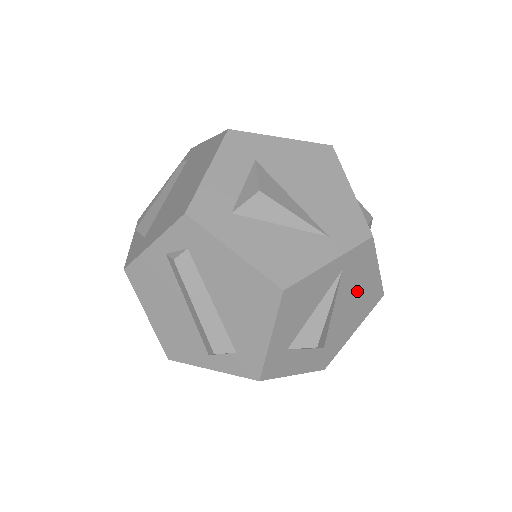
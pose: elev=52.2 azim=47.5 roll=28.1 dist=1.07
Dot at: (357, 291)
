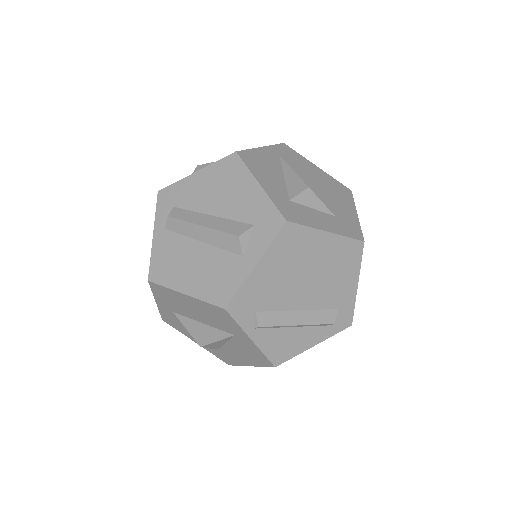
Dot at: (315, 178)
